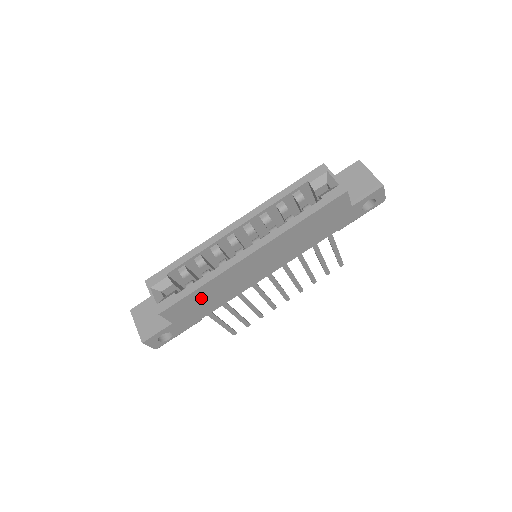
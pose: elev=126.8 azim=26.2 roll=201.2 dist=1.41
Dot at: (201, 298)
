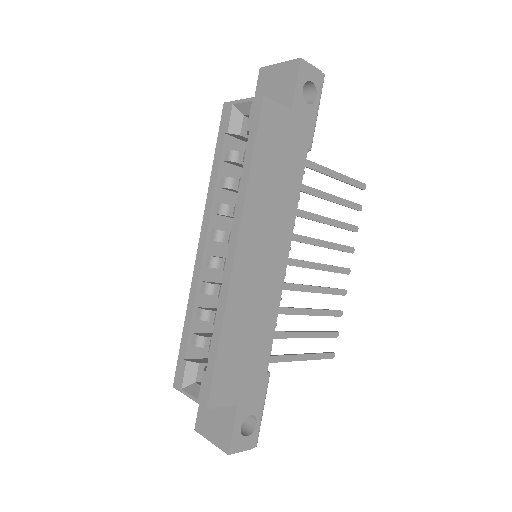
Dot at: (237, 350)
